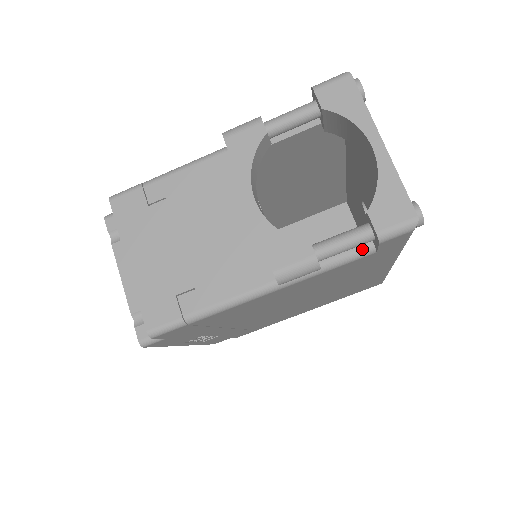
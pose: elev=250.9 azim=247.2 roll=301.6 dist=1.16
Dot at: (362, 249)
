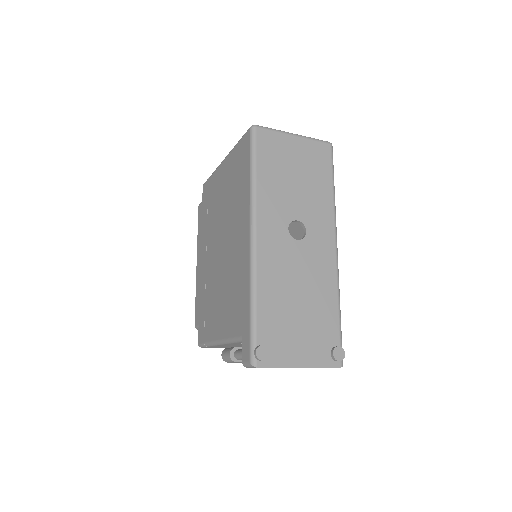
Dot at: occluded
